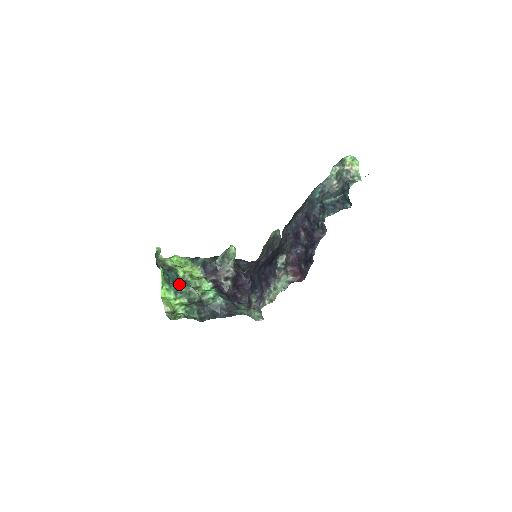
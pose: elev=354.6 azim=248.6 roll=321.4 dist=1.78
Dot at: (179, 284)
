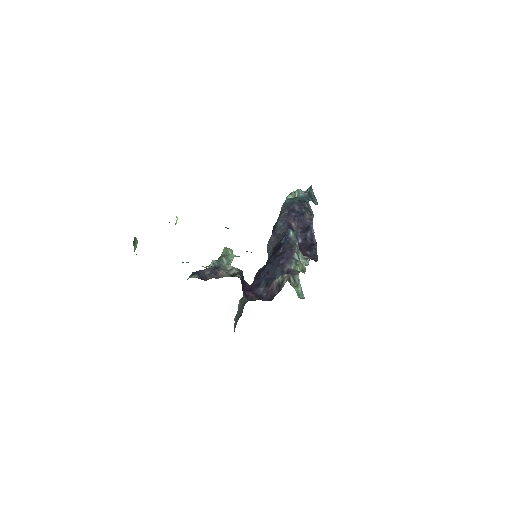
Dot at: occluded
